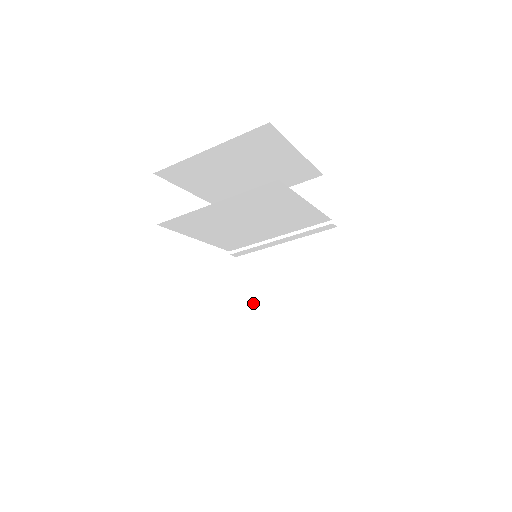
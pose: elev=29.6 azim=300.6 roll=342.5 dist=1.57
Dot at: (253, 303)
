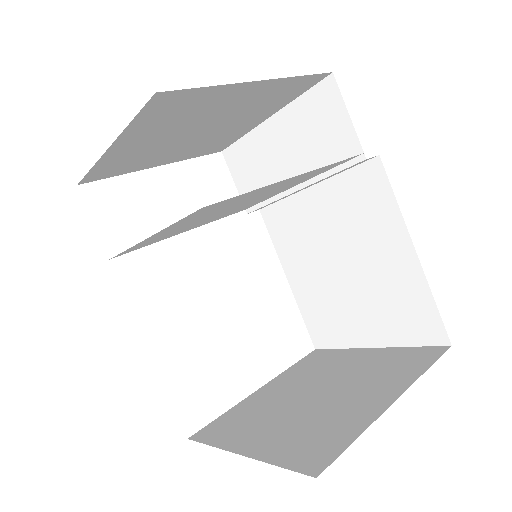
Dot at: (296, 271)
